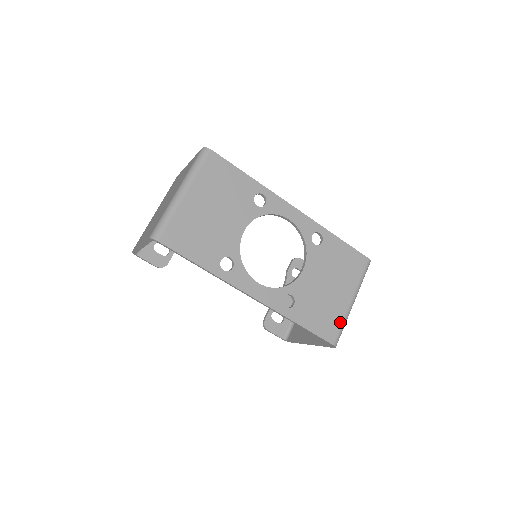
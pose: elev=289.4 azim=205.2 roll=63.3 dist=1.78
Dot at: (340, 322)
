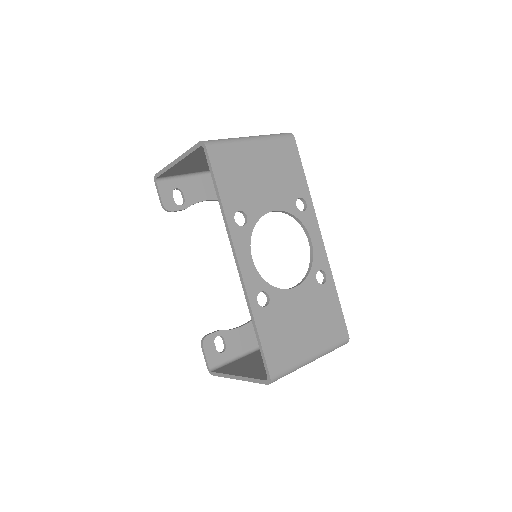
Dot at: (290, 363)
